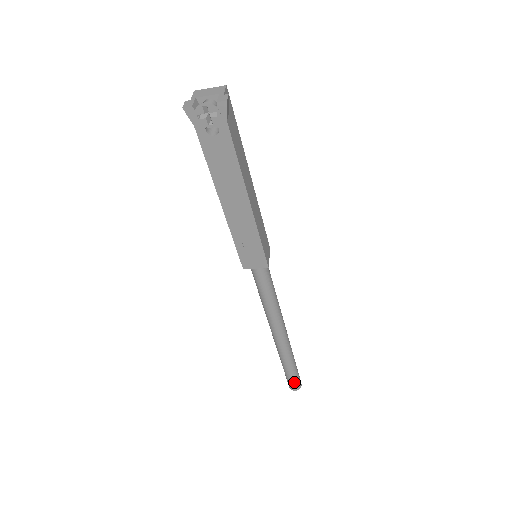
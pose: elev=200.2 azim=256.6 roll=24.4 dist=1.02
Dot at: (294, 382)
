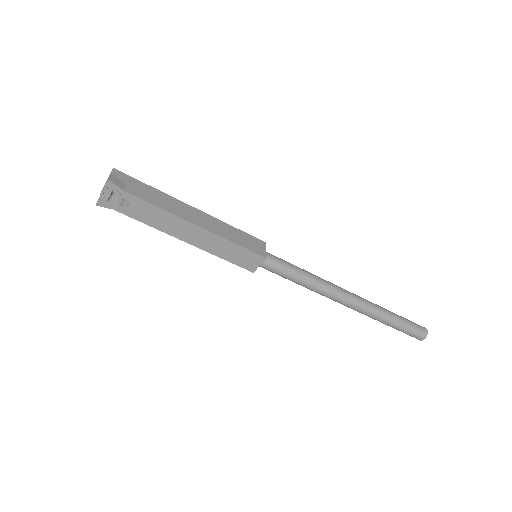
Dot at: (413, 332)
